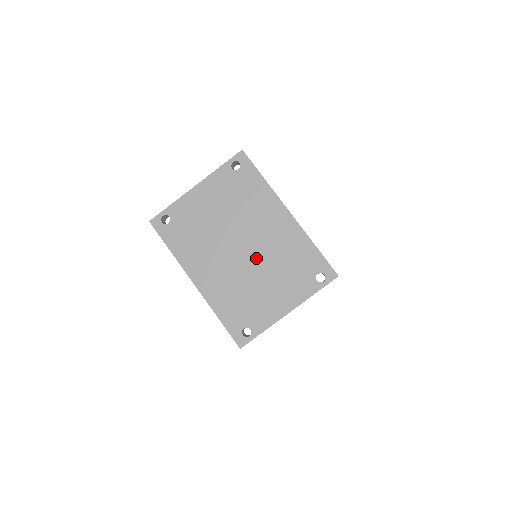
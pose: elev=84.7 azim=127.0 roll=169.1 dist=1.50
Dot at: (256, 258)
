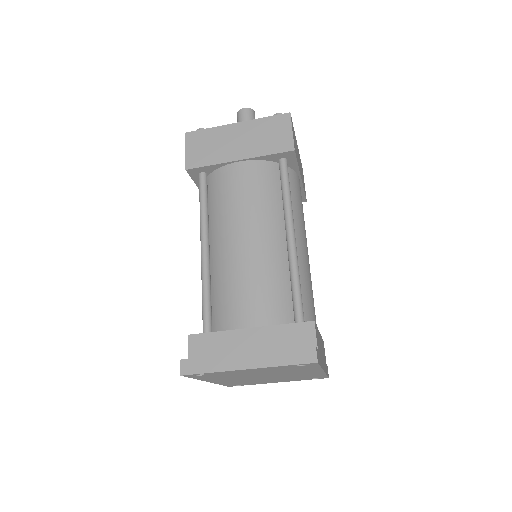
Dot at: (274, 378)
